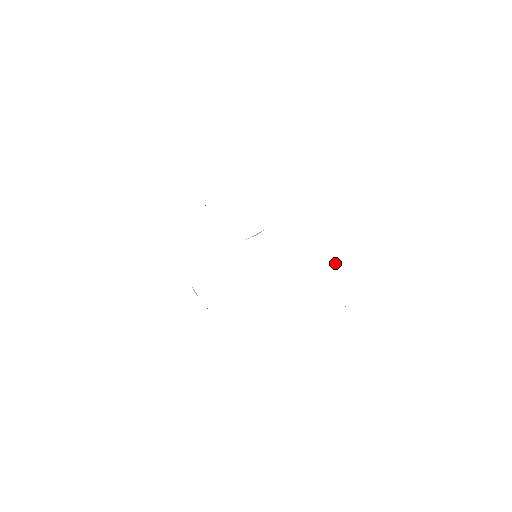
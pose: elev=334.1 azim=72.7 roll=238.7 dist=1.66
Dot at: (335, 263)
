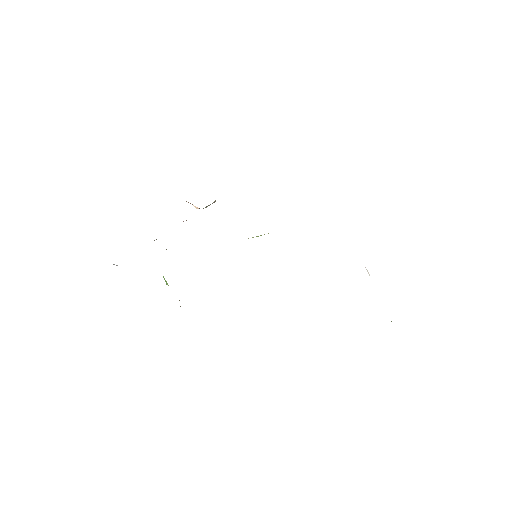
Dot at: (369, 274)
